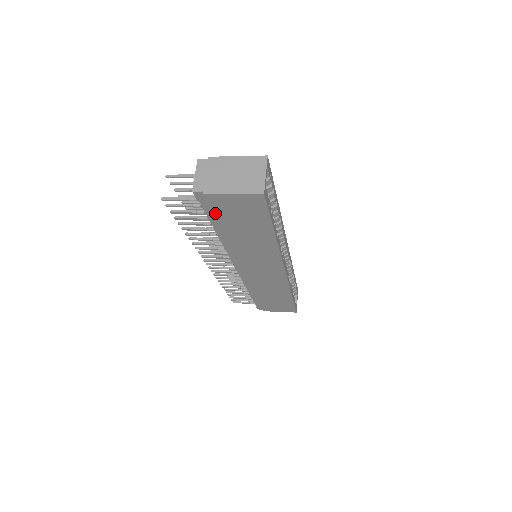
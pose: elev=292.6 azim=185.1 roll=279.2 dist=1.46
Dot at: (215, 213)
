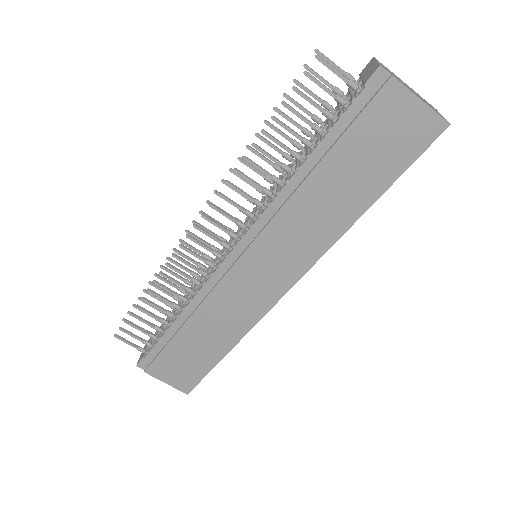
Dot at: (358, 121)
